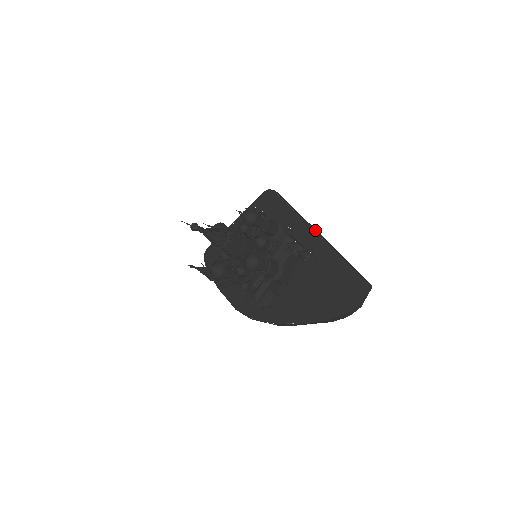
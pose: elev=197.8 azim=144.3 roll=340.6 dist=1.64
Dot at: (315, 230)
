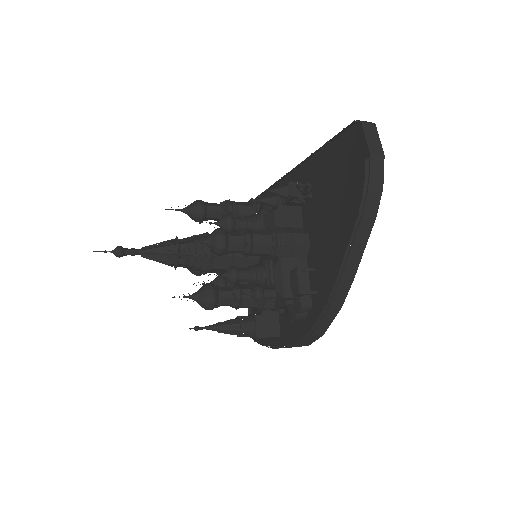
Dot at: occluded
